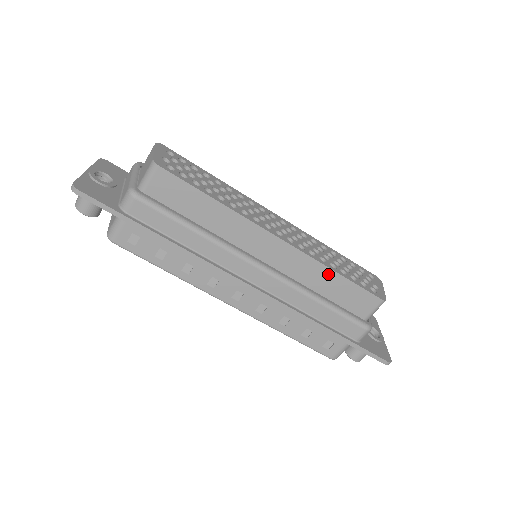
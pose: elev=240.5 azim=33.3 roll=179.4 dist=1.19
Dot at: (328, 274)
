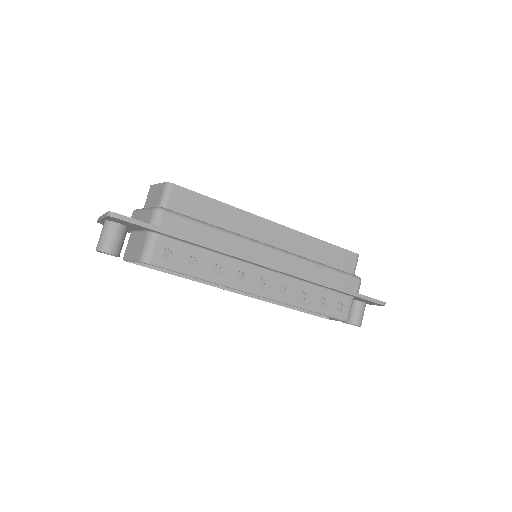
Dot at: (316, 243)
